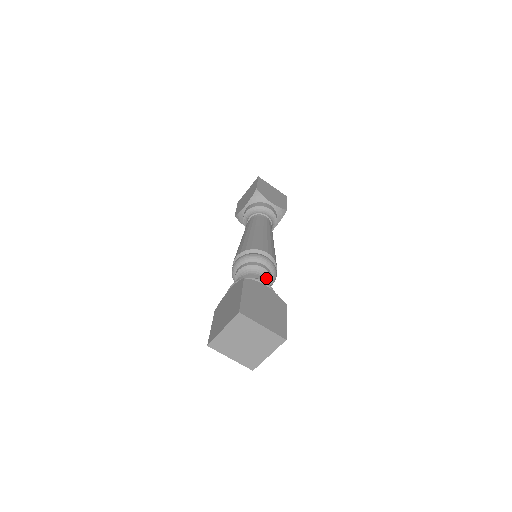
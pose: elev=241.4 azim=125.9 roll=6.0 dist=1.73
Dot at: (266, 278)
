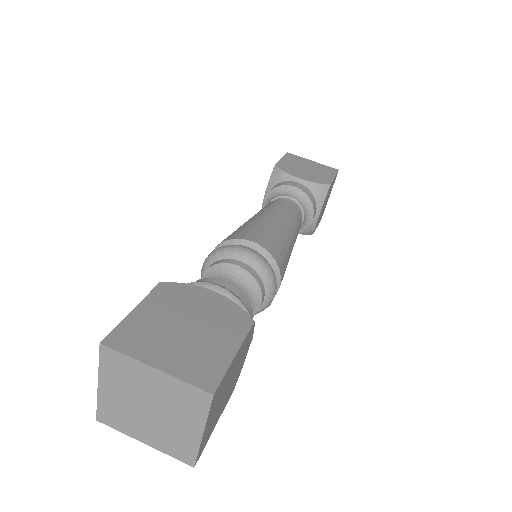
Dot at: (245, 283)
